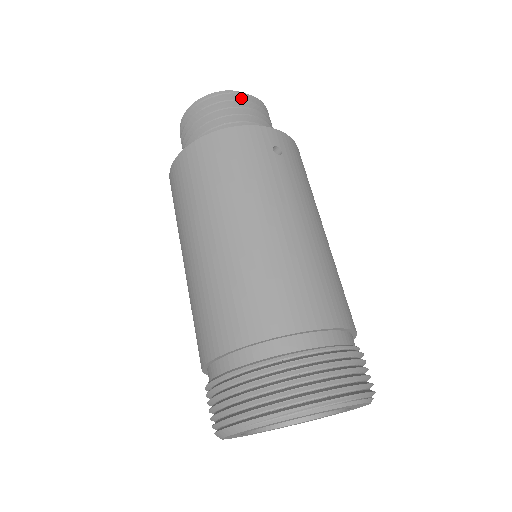
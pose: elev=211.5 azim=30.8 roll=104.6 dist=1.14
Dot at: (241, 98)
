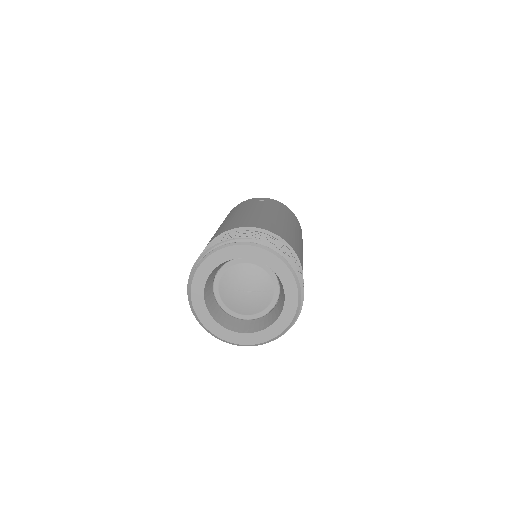
Dot at: occluded
